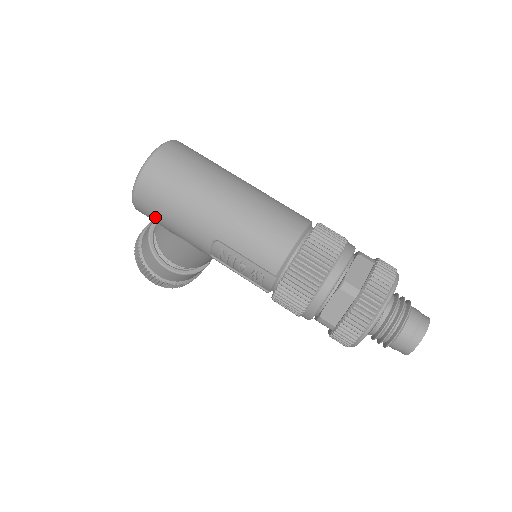
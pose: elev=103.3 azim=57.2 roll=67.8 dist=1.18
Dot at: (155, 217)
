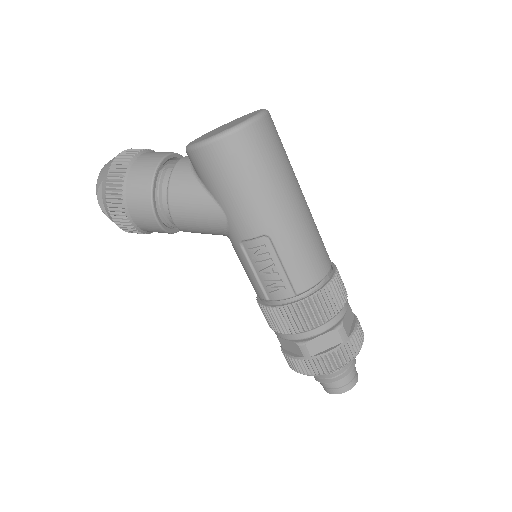
Dot at: (216, 175)
